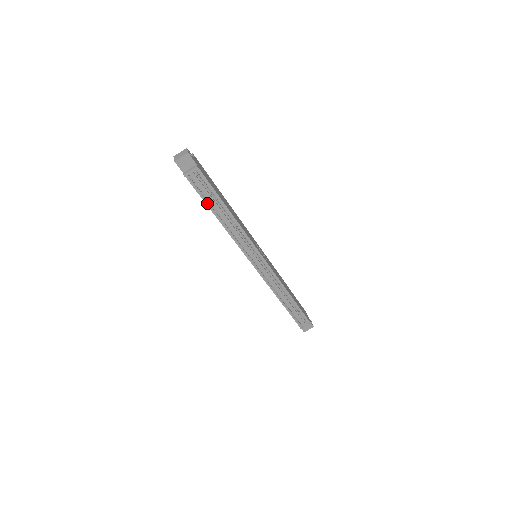
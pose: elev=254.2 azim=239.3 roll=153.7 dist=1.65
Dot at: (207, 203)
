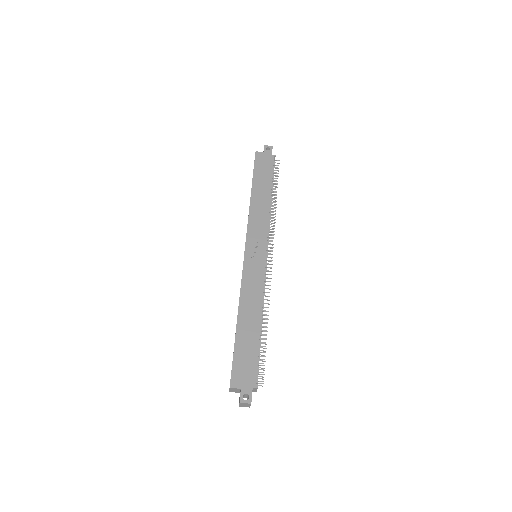
Dot at: occluded
